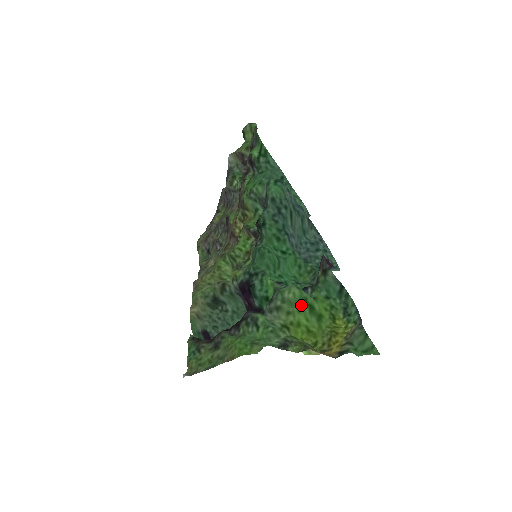
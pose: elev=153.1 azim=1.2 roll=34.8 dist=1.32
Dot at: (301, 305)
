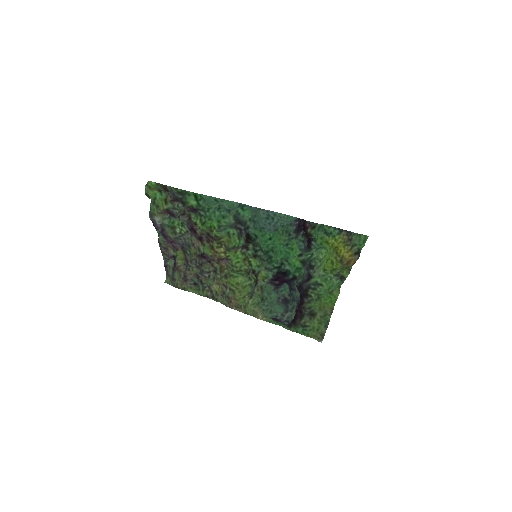
Dot at: (325, 254)
